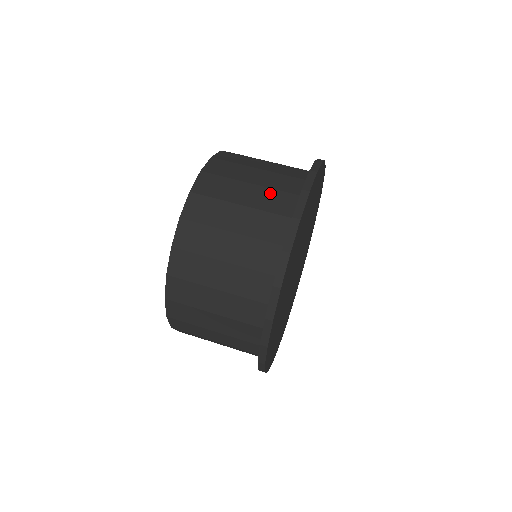
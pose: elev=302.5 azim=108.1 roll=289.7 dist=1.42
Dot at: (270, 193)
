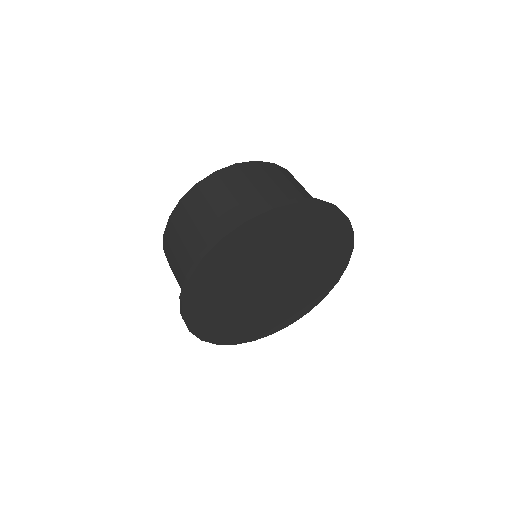
Dot at: occluded
